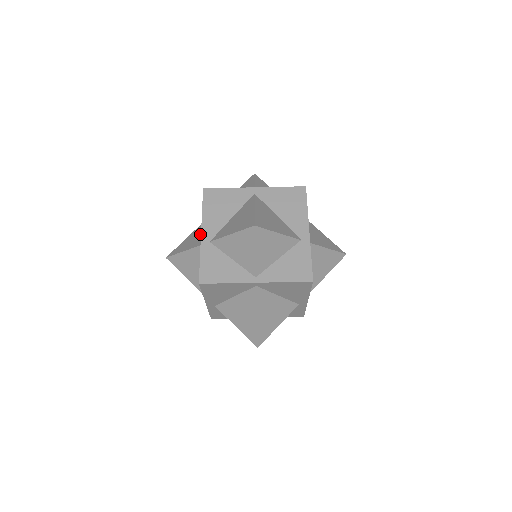
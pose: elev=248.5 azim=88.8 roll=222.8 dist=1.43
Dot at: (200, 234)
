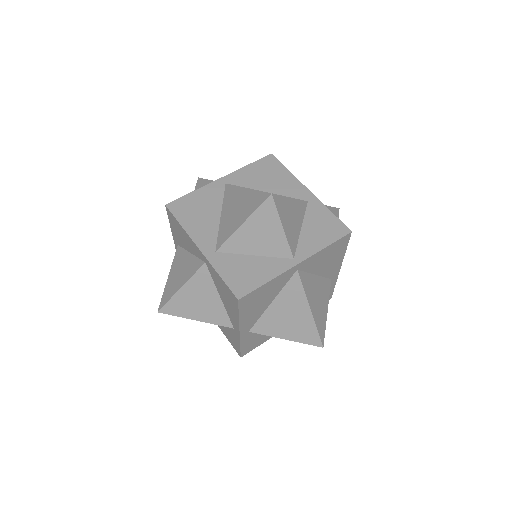
Dot at: occluded
